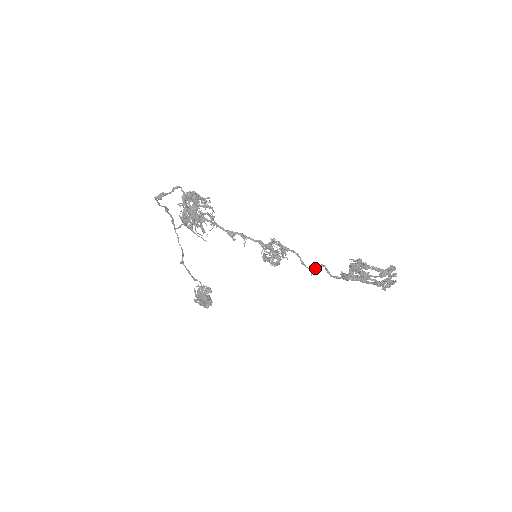
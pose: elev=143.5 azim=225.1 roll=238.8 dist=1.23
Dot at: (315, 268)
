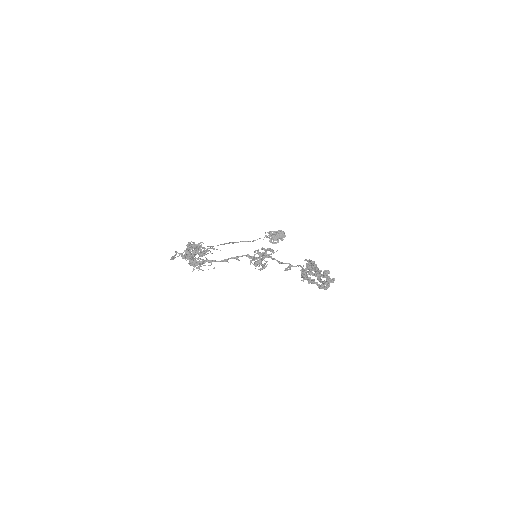
Dot at: (285, 270)
